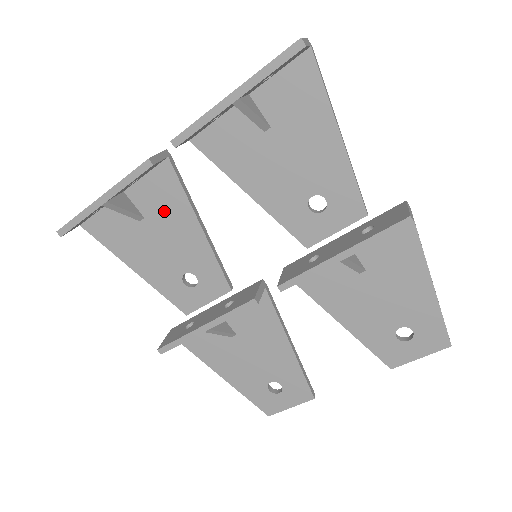
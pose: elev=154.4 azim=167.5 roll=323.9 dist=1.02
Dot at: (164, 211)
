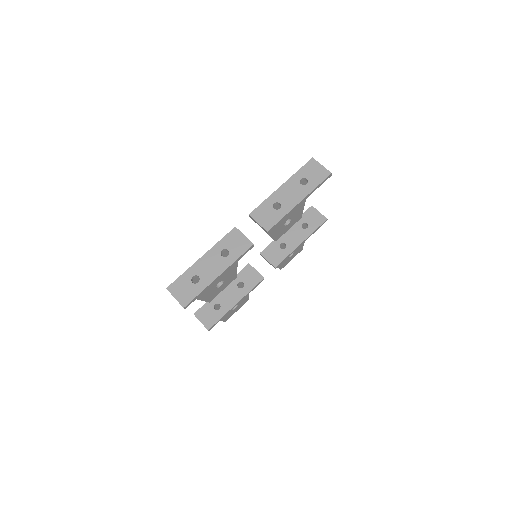
Dot at: occluded
